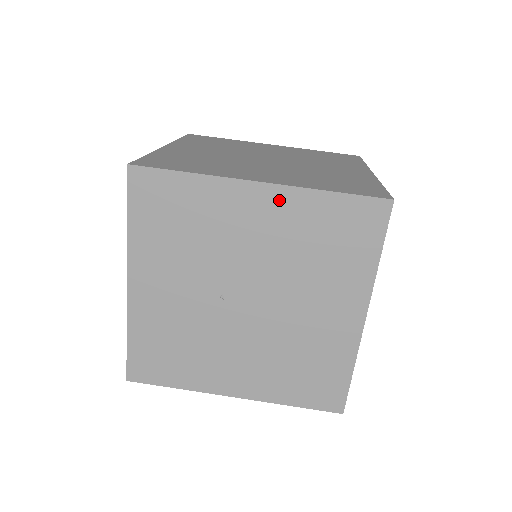
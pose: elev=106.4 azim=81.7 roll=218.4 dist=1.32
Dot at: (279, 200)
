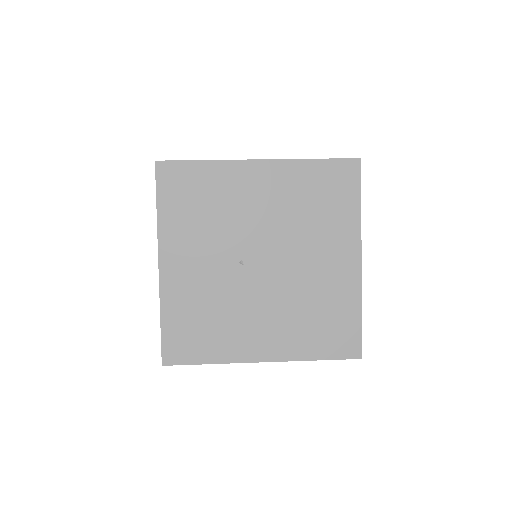
Dot at: (276, 171)
